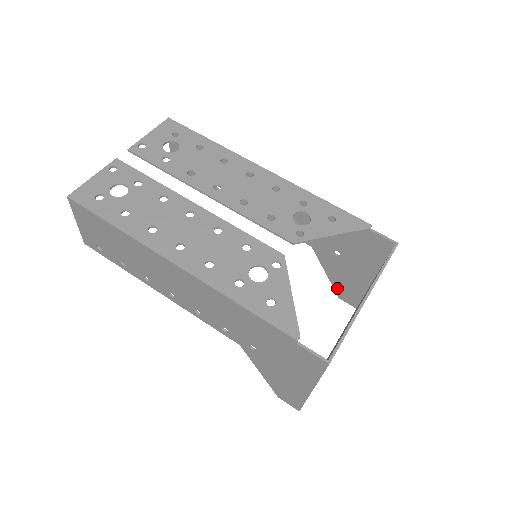
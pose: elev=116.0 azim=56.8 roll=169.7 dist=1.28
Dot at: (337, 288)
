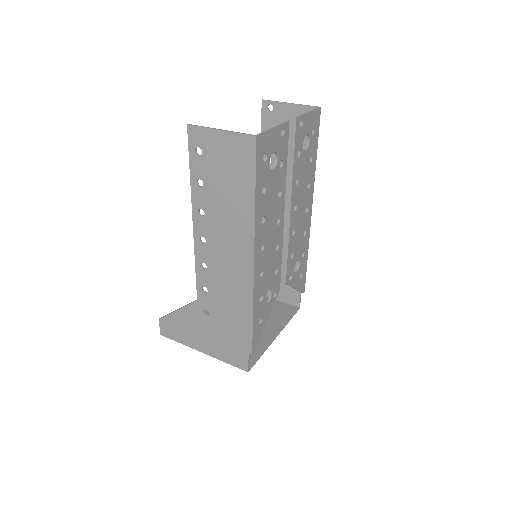
Dot at: occluded
